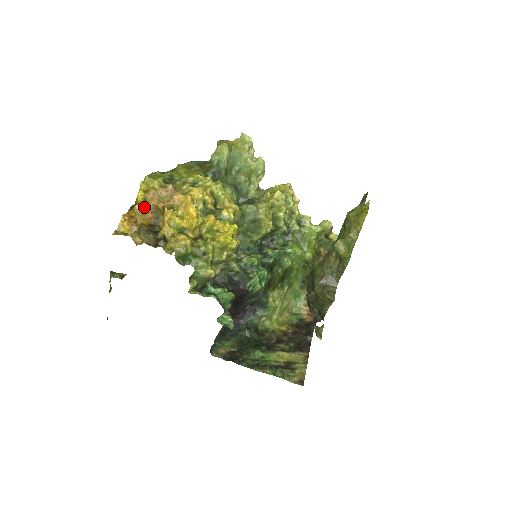
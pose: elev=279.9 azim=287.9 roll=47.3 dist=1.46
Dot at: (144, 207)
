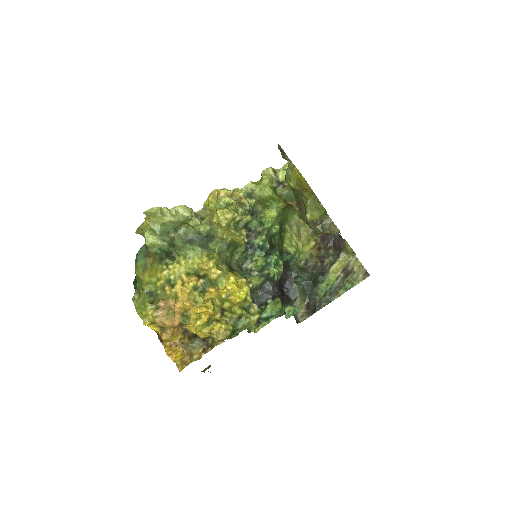
Dot at: (166, 332)
